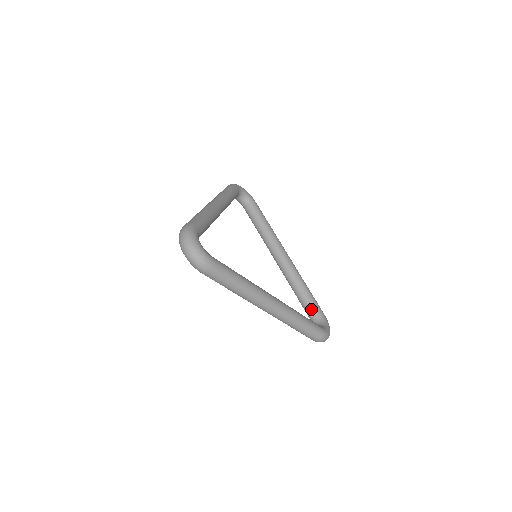
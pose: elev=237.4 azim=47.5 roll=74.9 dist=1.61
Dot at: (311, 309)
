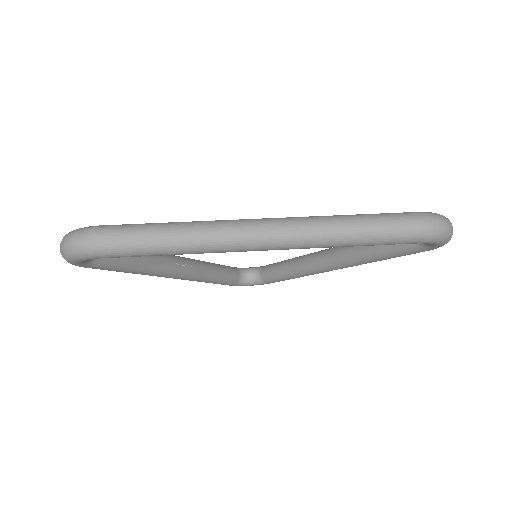
Dot at: occluded
